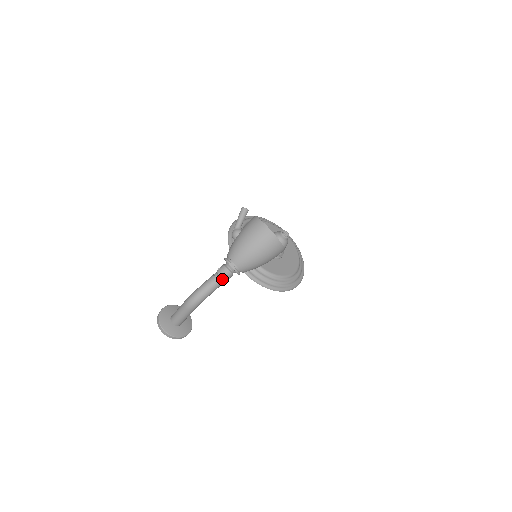
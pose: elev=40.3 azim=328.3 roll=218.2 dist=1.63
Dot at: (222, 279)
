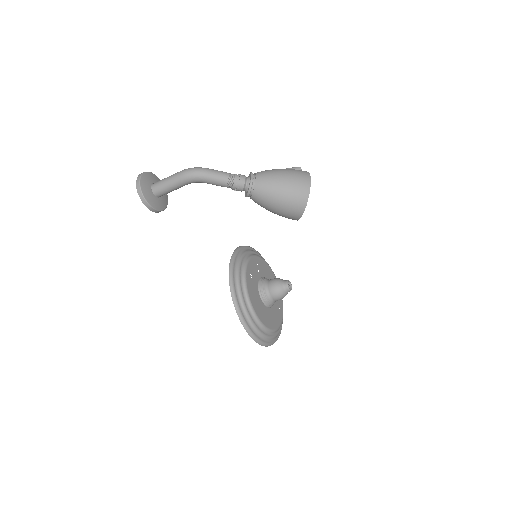
Dot at: (233, 179)
